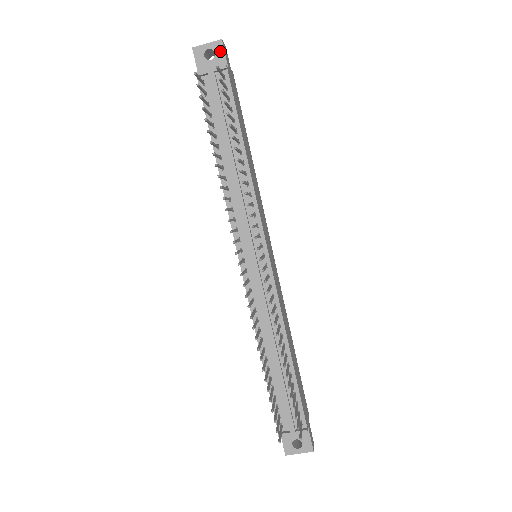
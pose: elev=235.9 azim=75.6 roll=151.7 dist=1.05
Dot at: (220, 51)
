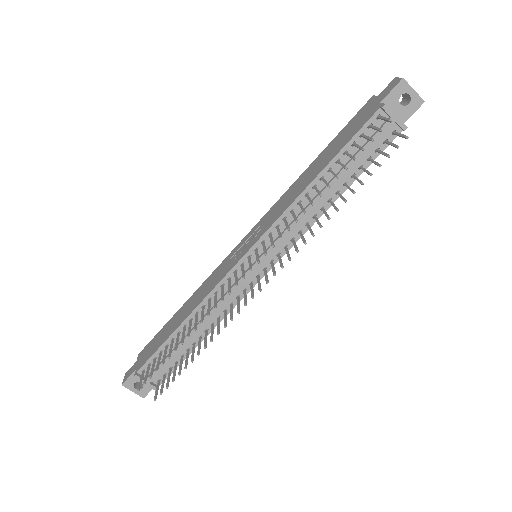
Dot at: (413, 107)
